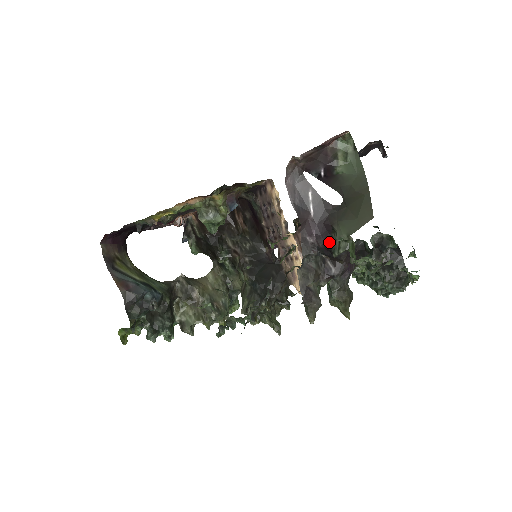
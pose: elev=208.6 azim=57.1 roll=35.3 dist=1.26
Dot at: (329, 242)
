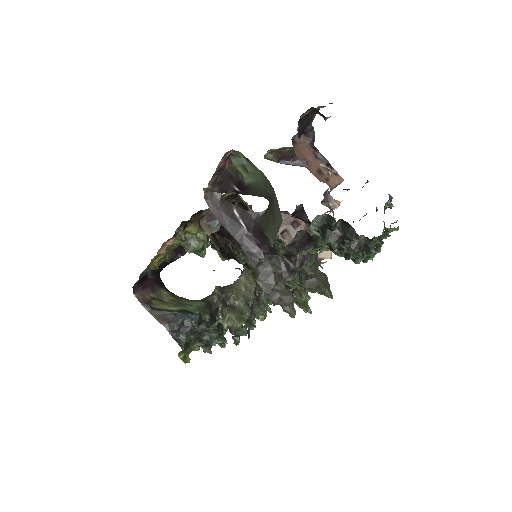
Dot at: (271, 246)
